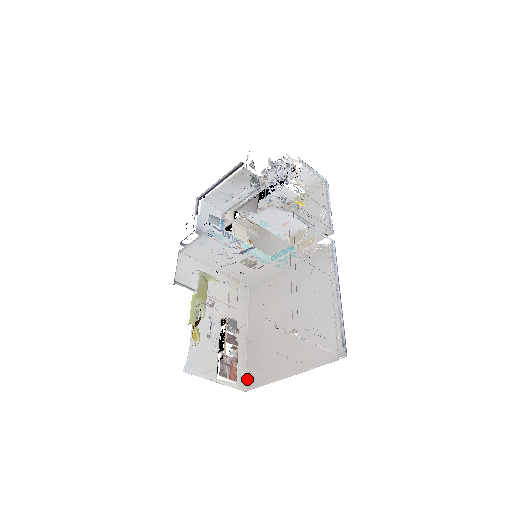
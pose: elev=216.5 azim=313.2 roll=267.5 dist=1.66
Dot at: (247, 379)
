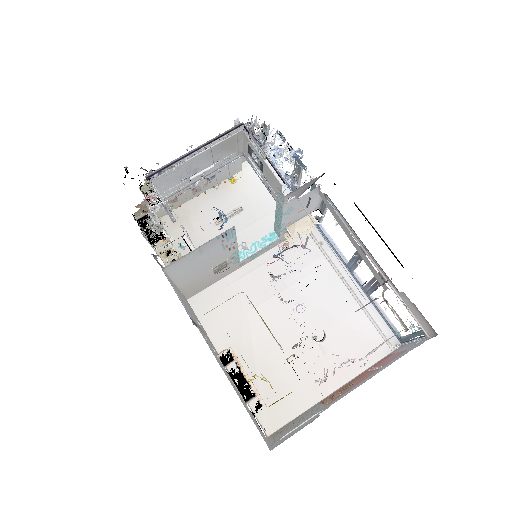
Dot at: (262, 420)
